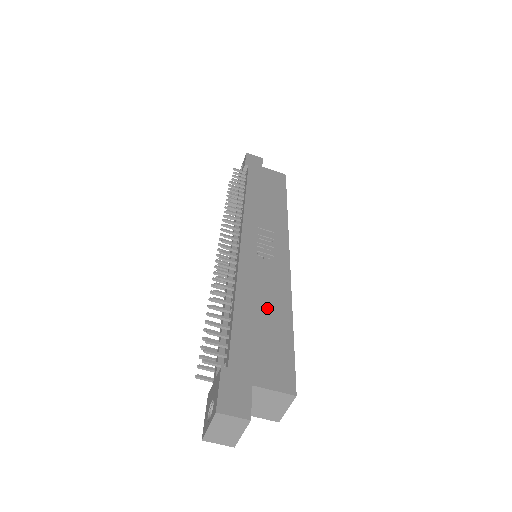
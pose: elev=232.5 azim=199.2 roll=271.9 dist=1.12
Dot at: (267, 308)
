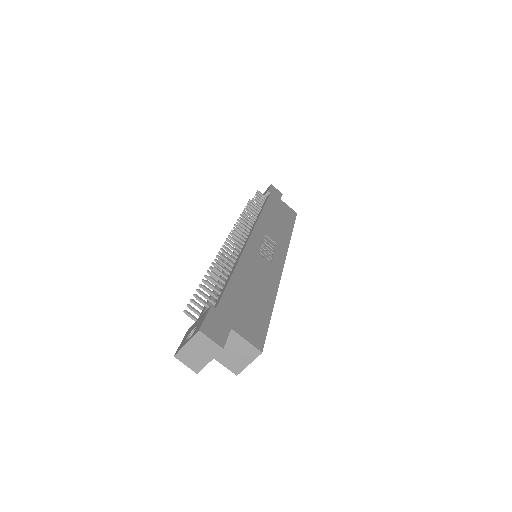
Dot at: (257, 288)
